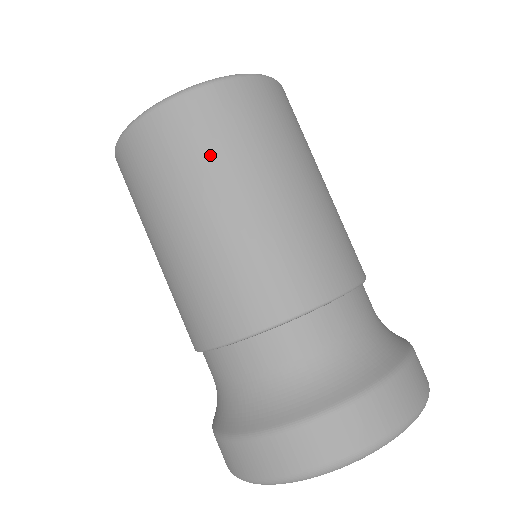
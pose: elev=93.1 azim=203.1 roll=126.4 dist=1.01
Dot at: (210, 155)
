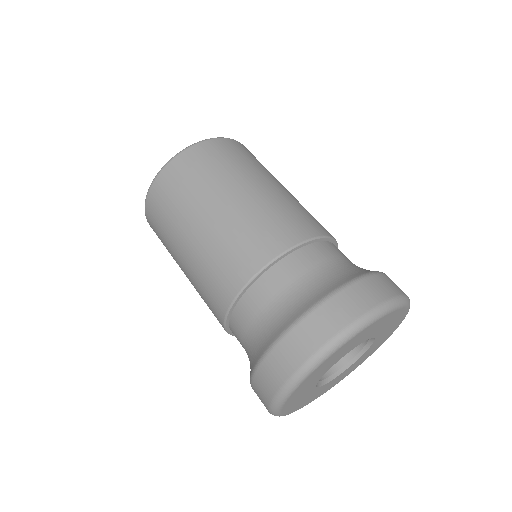
Dot at: (204, 178)
